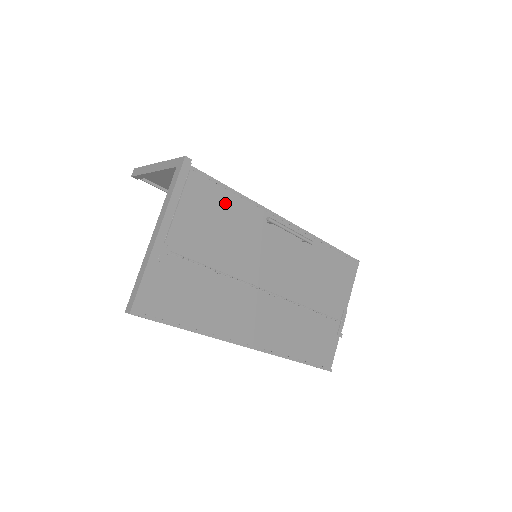
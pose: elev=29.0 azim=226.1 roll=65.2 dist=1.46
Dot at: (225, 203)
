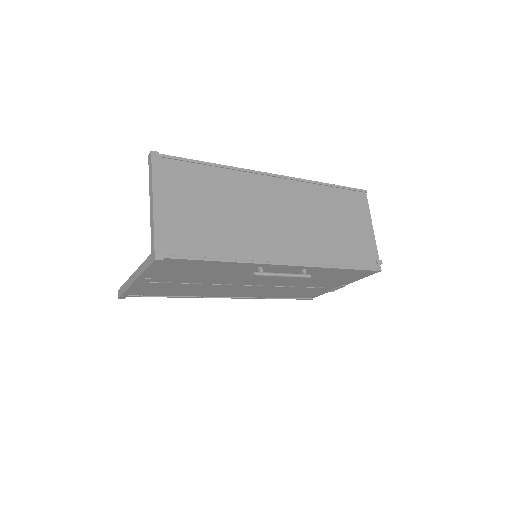
Dot at: (206, 266)
